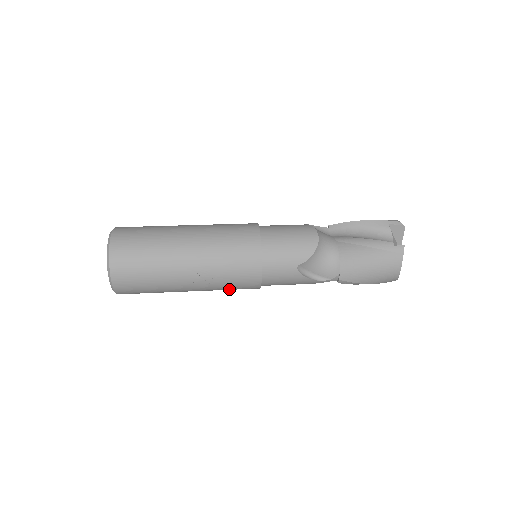
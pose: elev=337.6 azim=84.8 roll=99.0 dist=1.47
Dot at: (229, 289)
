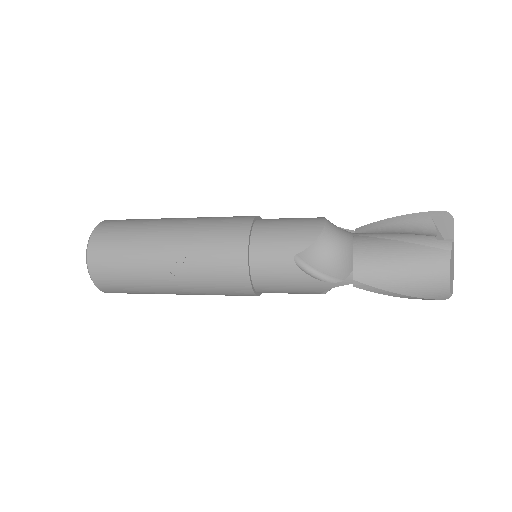
Dot at: (216, 290)
